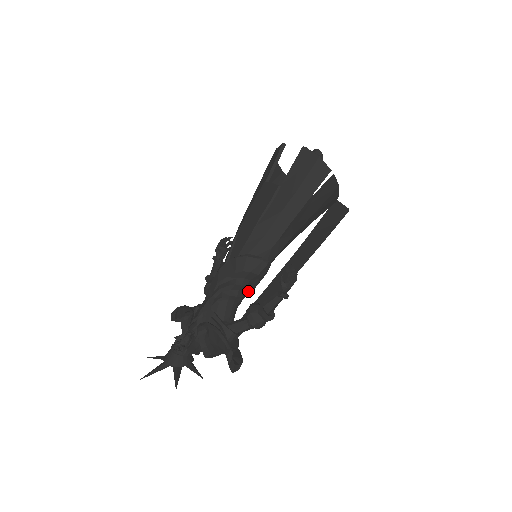
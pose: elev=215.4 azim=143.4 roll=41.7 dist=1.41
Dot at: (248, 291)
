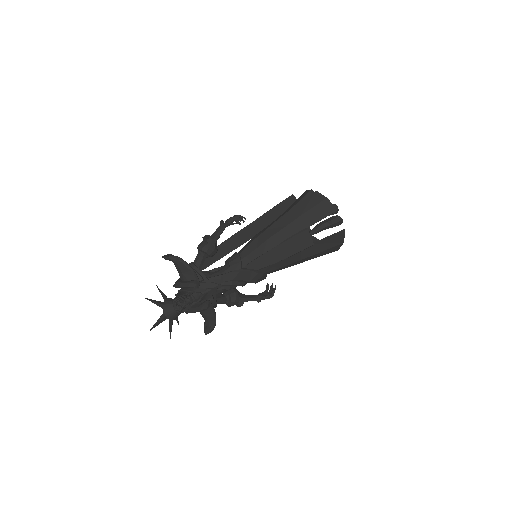
Dot at: occluded
